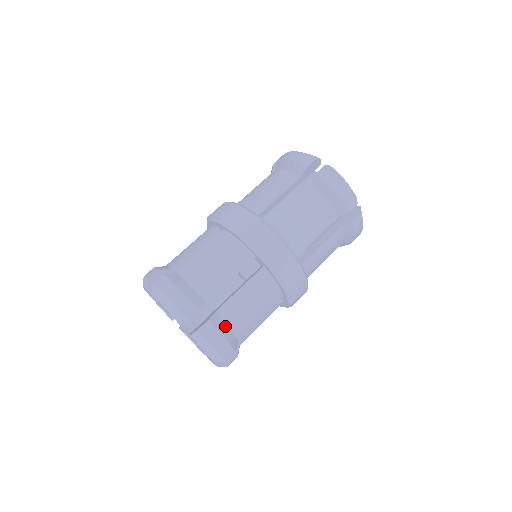
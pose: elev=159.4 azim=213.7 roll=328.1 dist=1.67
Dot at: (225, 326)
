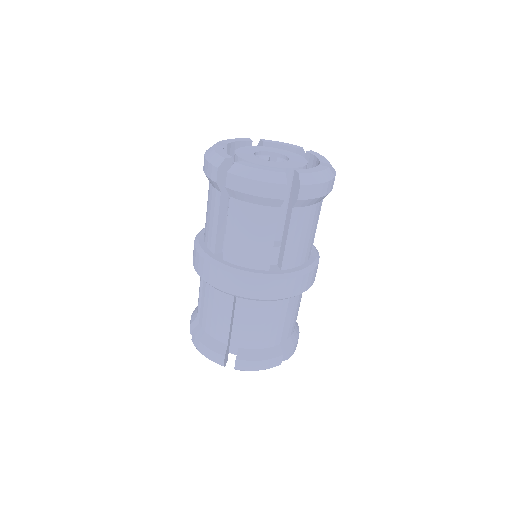
Dot at: (294, 334)
